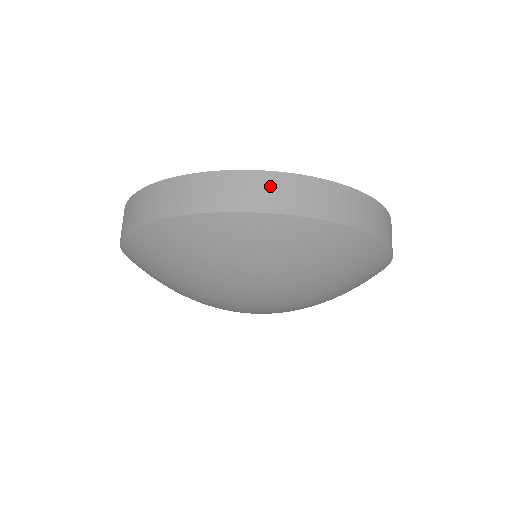
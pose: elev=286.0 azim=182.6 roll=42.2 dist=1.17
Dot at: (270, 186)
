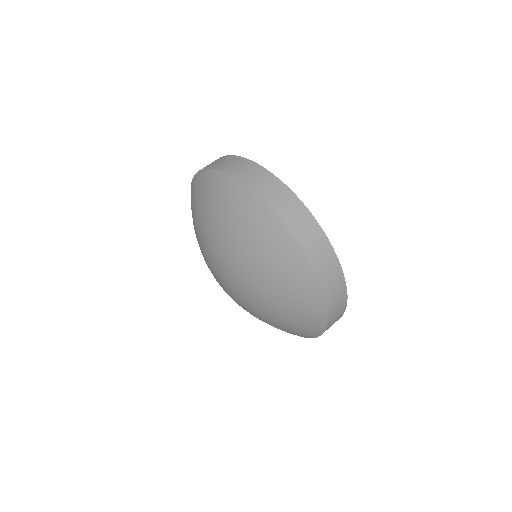
Dot at: (323, 250)
